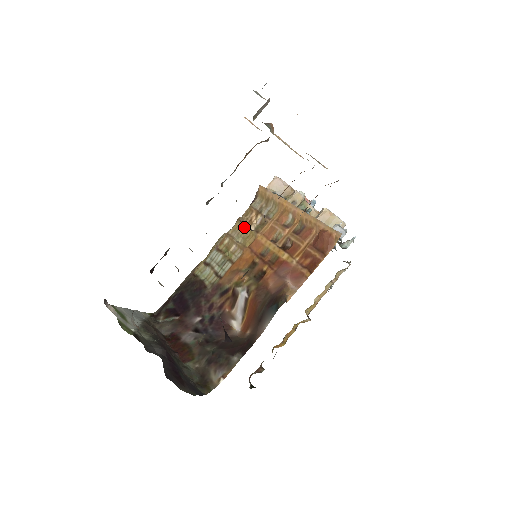
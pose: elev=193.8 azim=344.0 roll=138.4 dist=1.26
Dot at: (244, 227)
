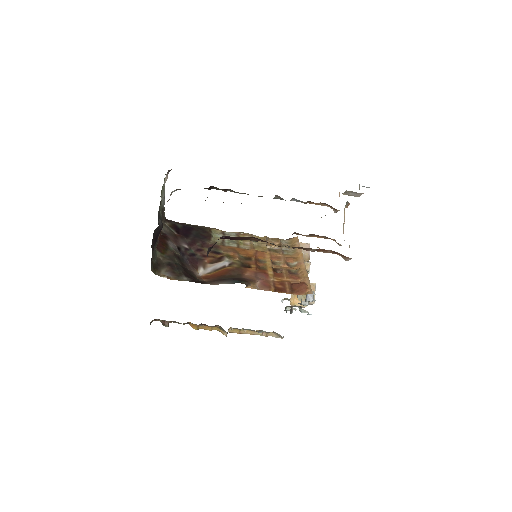
Dot at: (265, 242)
